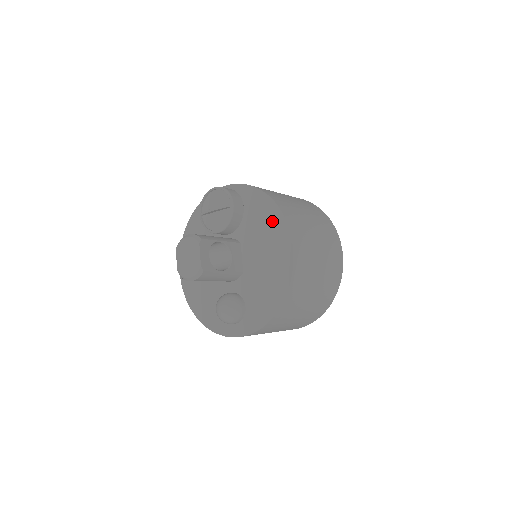
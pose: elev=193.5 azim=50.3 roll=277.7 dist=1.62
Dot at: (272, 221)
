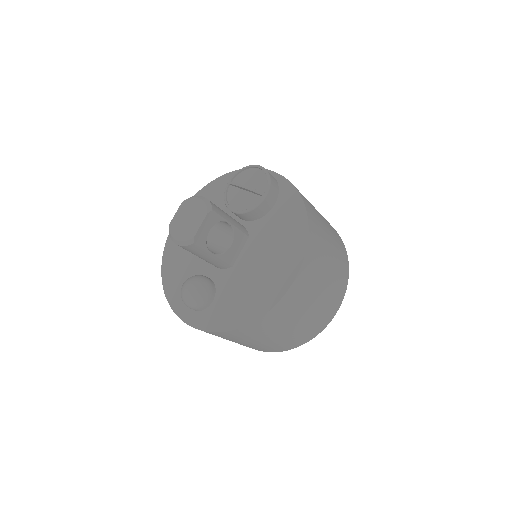
Dot at: (293, 237)
